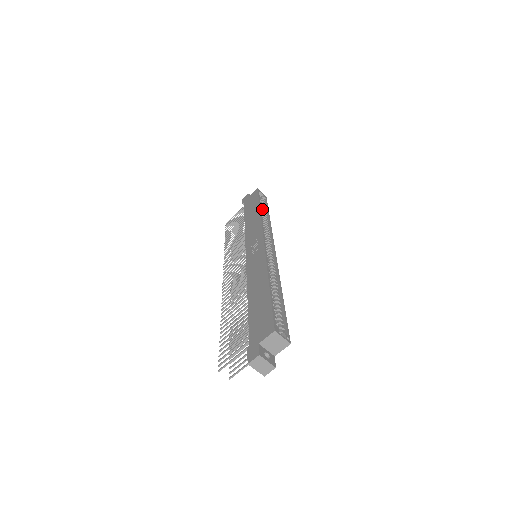
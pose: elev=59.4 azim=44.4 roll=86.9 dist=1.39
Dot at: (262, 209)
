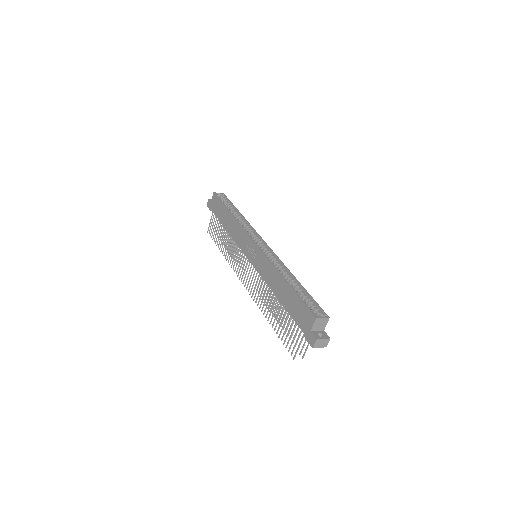
Dot at: (230, 209)
